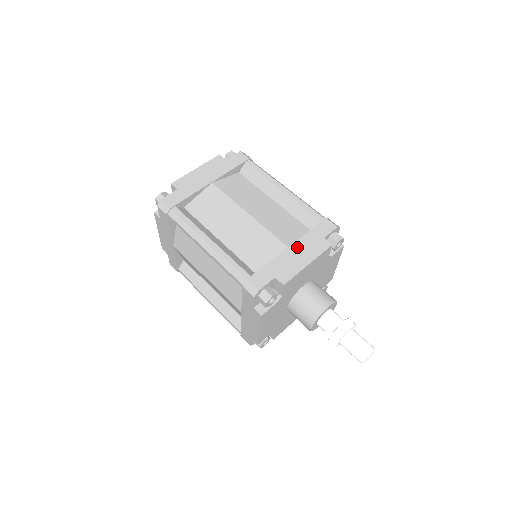
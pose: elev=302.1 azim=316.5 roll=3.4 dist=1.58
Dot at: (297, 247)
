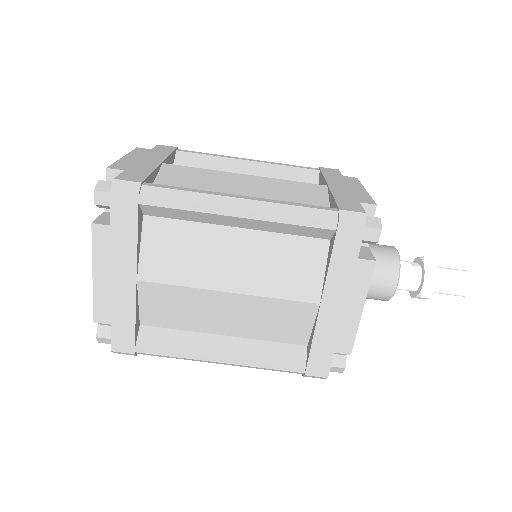
Dot at: (331, 298)
